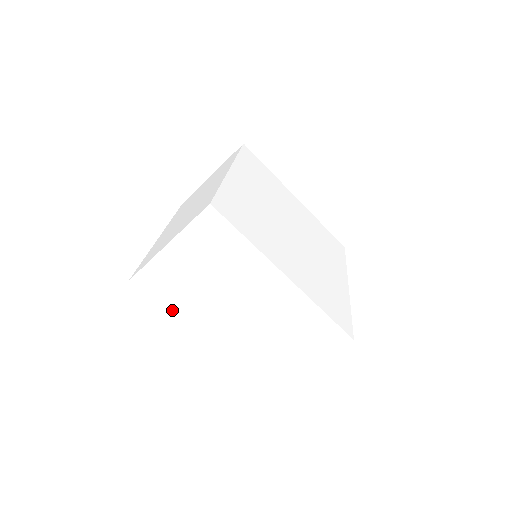
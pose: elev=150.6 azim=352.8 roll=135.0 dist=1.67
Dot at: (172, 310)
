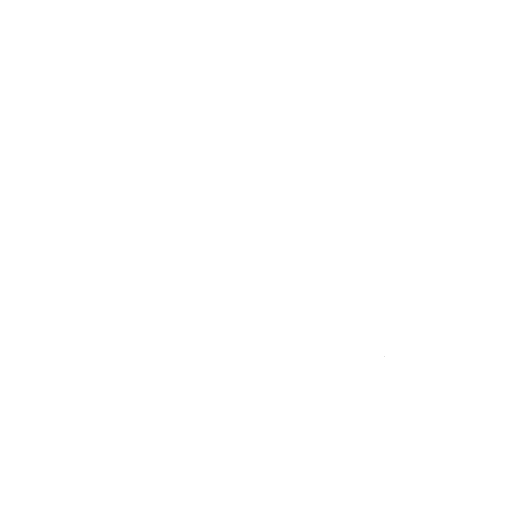
Dot at: (169, 412)
